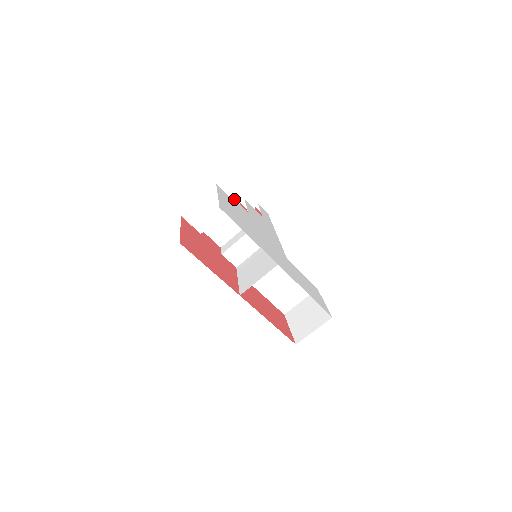
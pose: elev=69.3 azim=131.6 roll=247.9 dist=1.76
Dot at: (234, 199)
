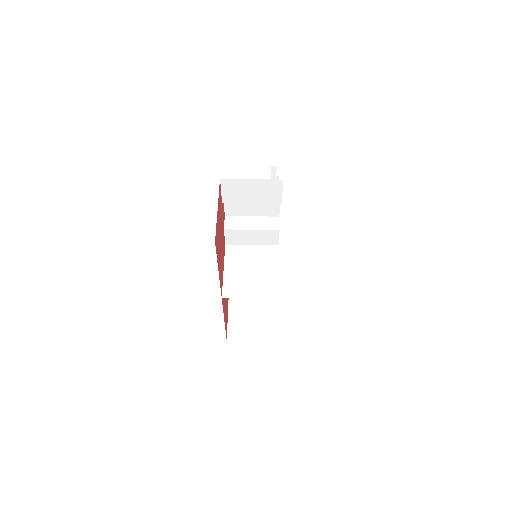
Dot at: occluded
